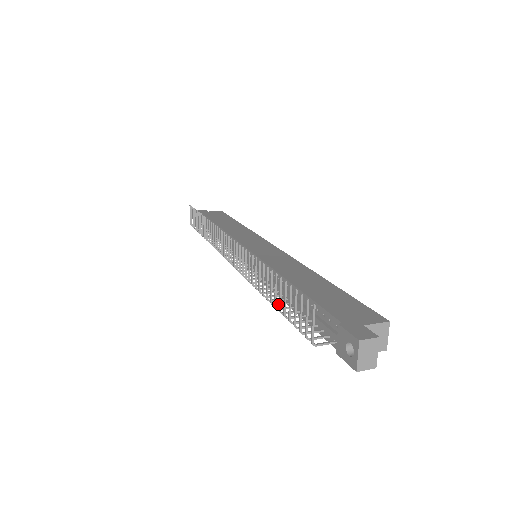
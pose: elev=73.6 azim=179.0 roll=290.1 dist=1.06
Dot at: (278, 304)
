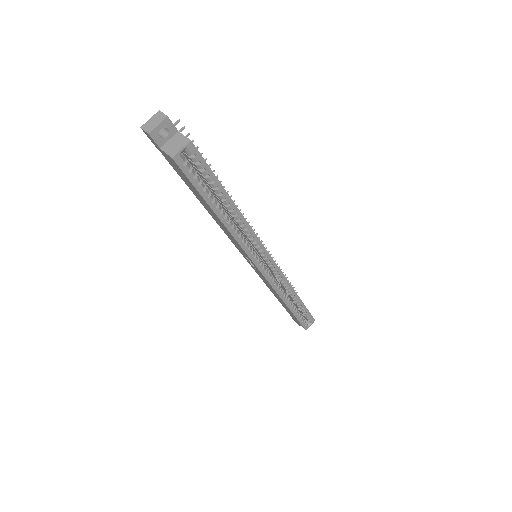
Dot at: occluded
